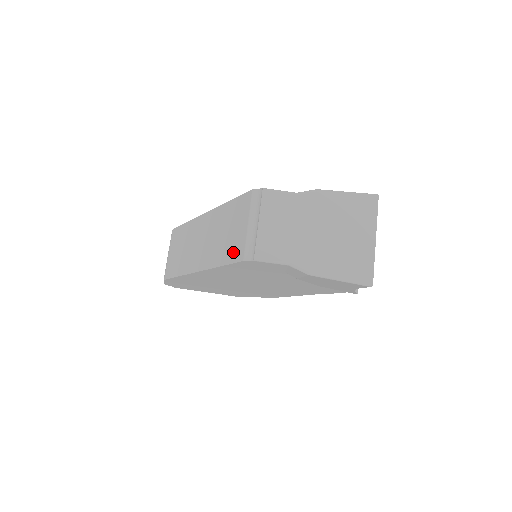
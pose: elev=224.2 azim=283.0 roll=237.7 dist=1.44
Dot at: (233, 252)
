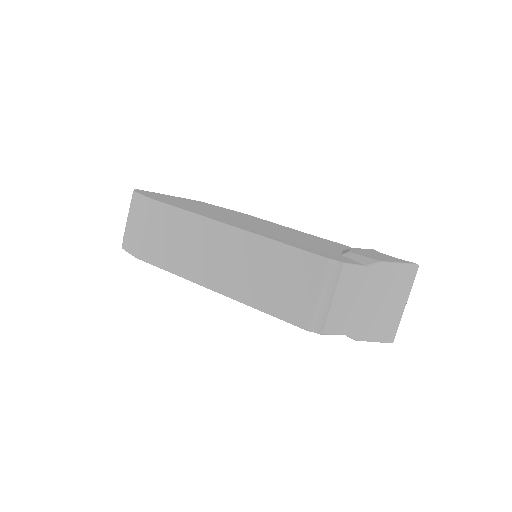
Dot at: (290, 311)
